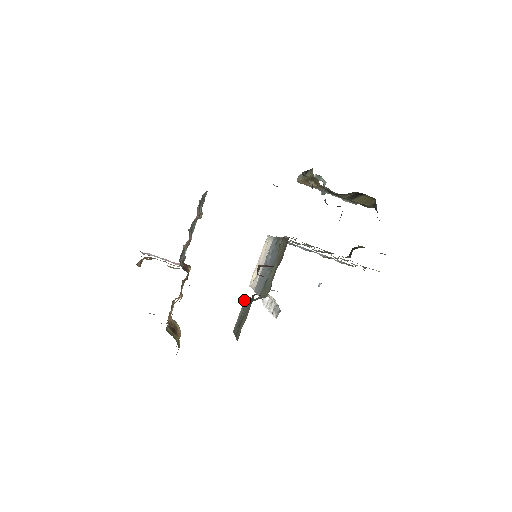
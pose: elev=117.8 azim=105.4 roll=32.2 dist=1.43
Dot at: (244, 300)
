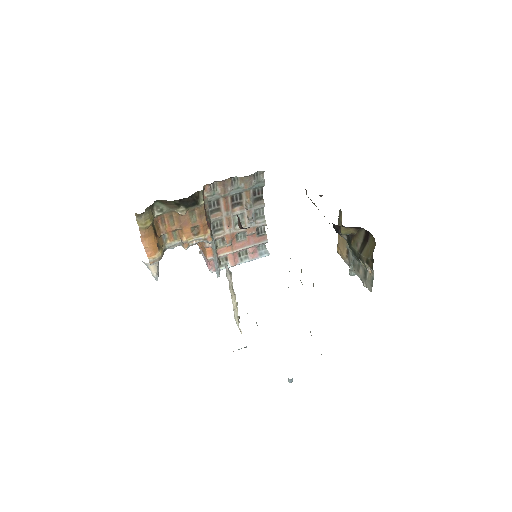
Dot at: occluded
